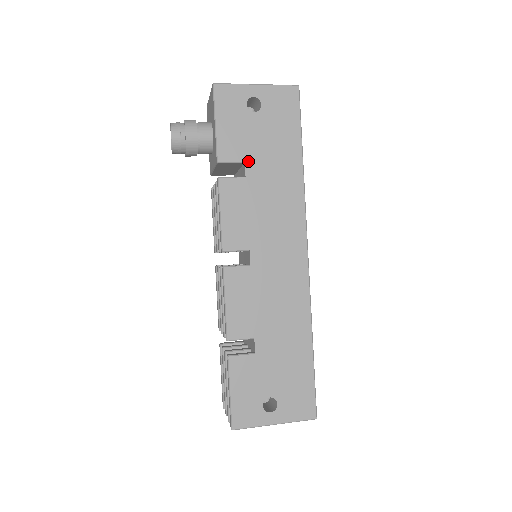
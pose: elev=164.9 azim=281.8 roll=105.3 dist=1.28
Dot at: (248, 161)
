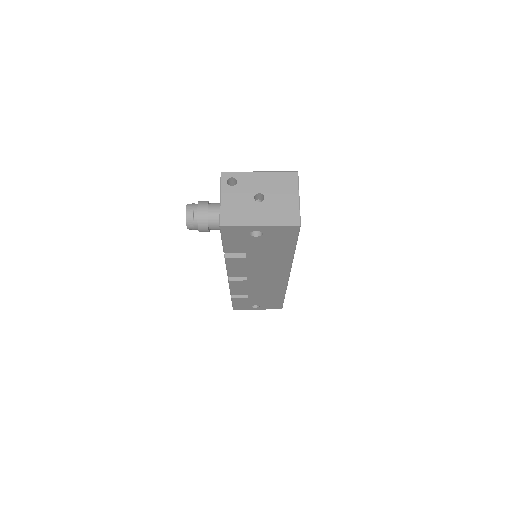
Dot at: (249, 253)
